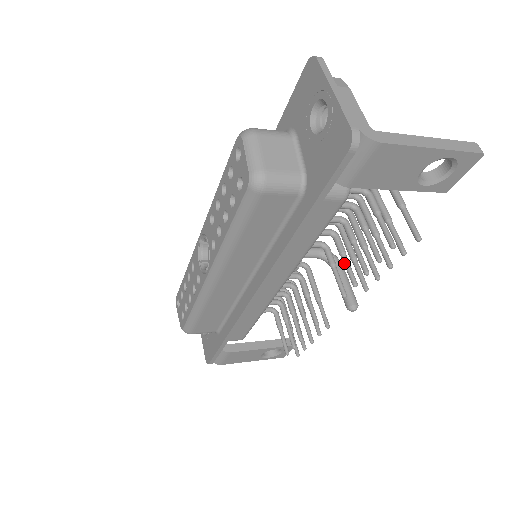
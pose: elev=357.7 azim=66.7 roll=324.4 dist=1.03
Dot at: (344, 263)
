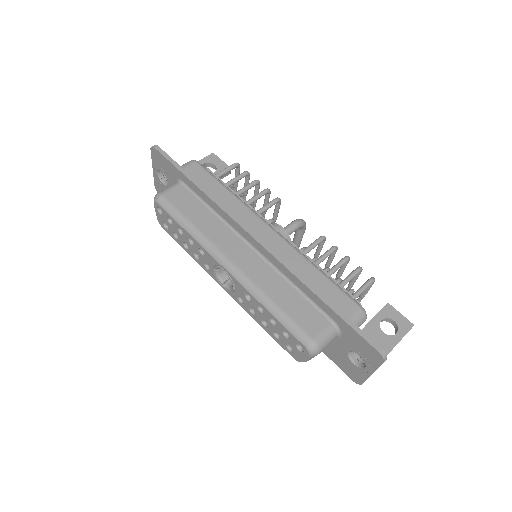
Dot at: occluded
